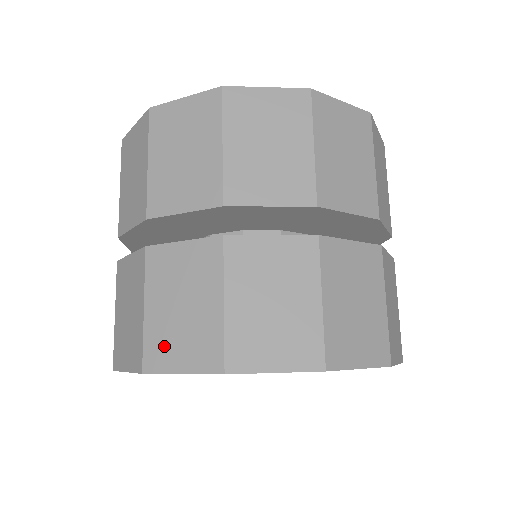
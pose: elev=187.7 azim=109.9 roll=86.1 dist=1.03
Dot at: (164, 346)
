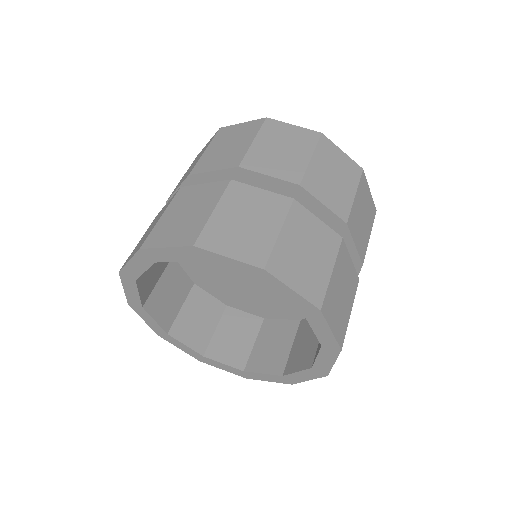
Dot at: (221, 237)
